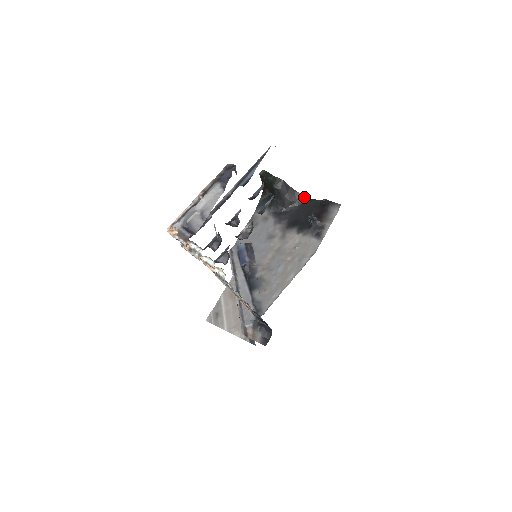
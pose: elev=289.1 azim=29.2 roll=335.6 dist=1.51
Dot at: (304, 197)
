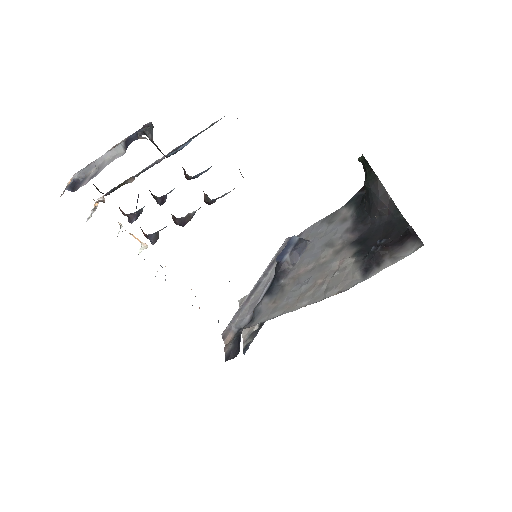
Dot at: (398, 212)
